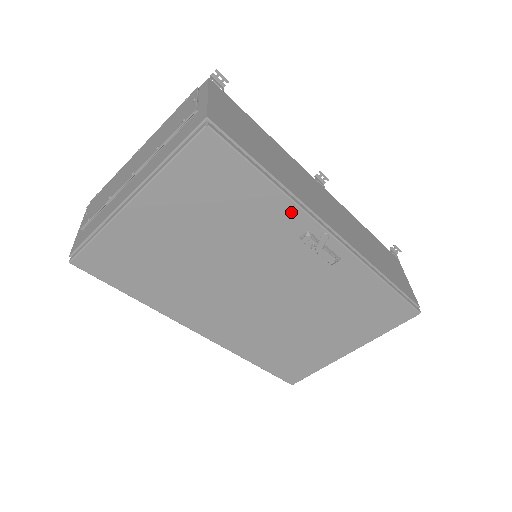
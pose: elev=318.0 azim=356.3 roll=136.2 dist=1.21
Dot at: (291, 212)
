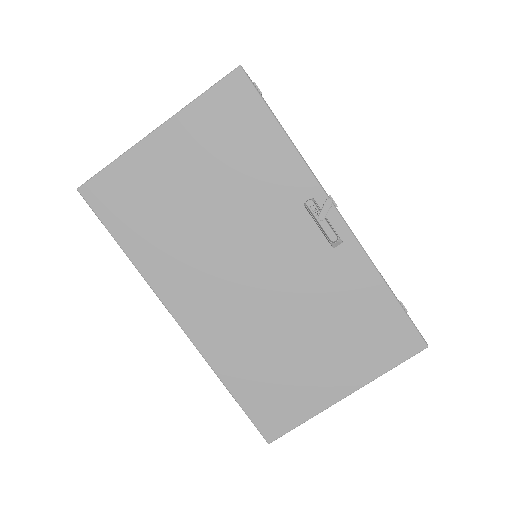
Dot at: (299, 171)
